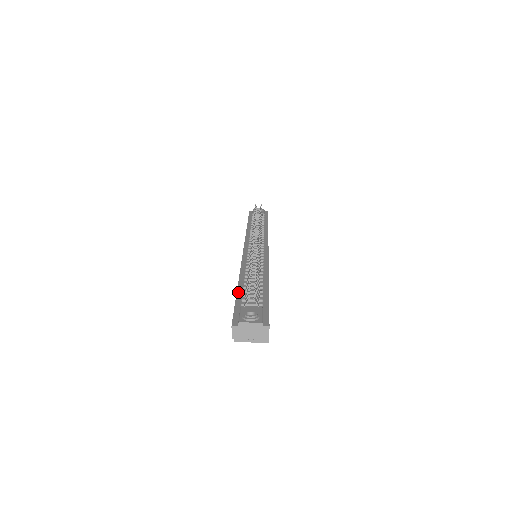
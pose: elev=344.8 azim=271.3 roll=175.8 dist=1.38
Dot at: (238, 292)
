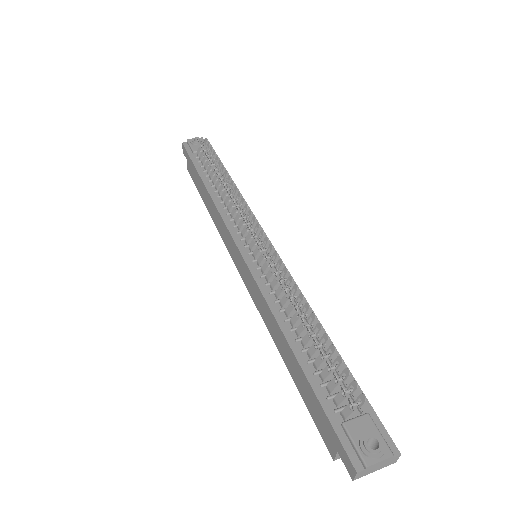
Dot at: (308, 377)
